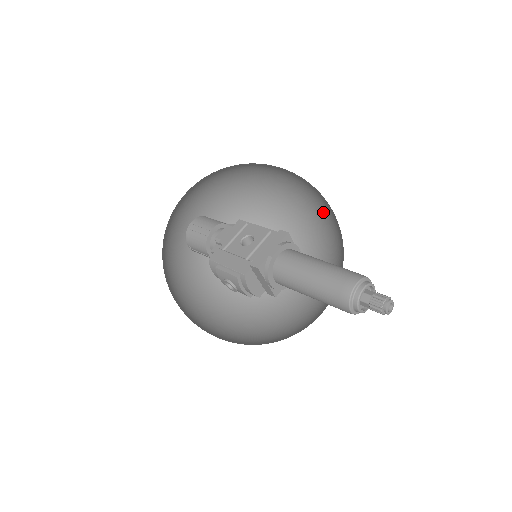
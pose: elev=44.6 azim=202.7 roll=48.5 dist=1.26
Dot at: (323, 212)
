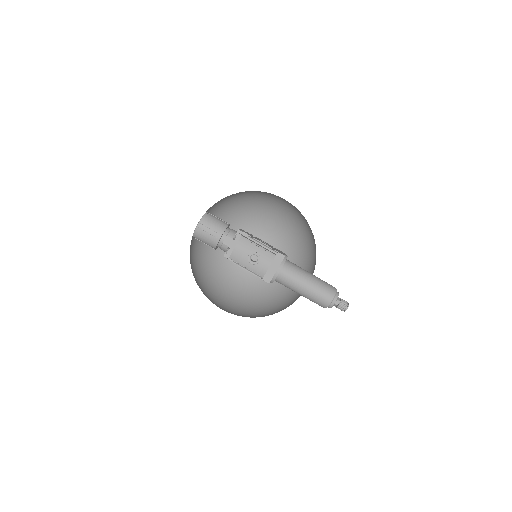
Dot at: occluded
